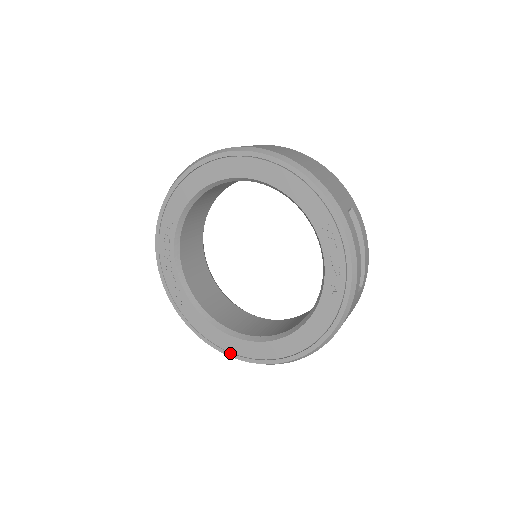
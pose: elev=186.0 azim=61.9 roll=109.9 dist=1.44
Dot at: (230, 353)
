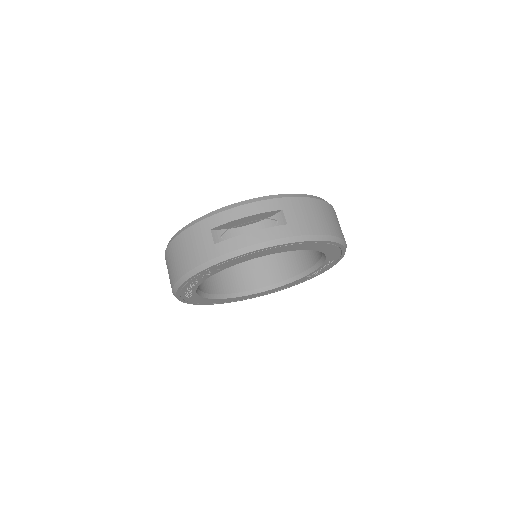
Dot at: (210, 304)
